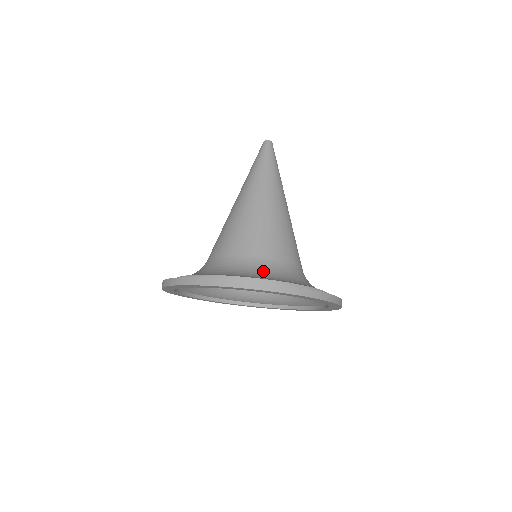
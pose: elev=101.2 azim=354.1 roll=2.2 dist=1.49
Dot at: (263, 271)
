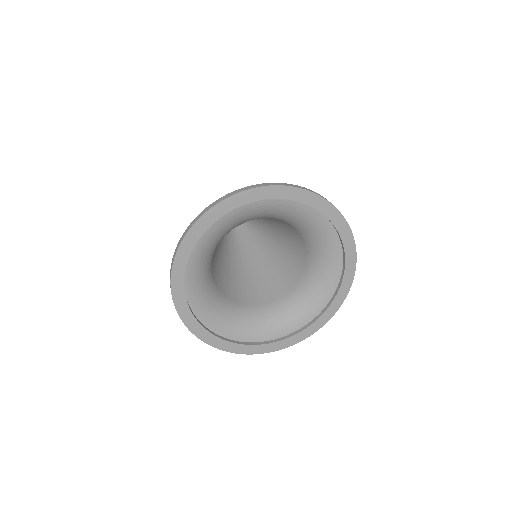
Dot at: occluded
